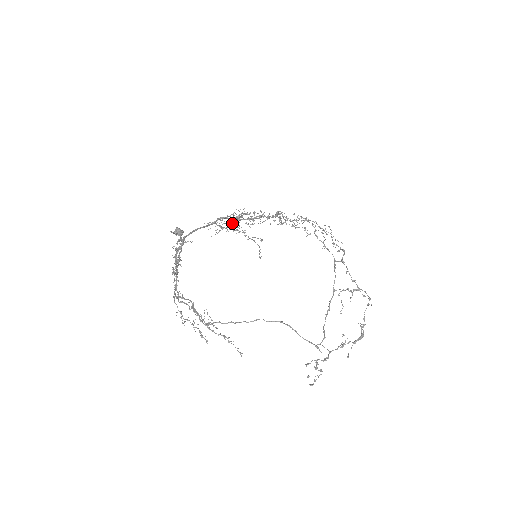
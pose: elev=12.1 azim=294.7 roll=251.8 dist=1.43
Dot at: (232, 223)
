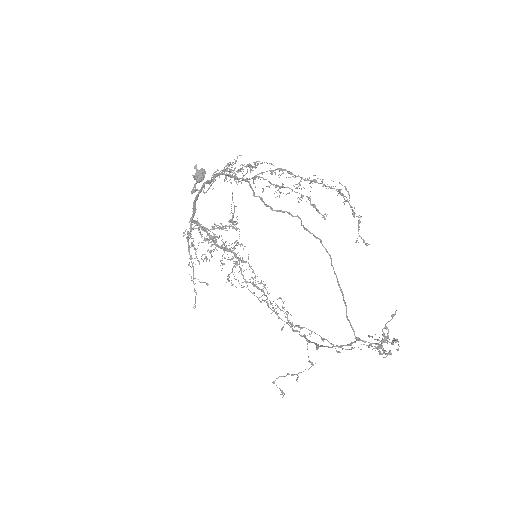
Dot at: (230, 220)
